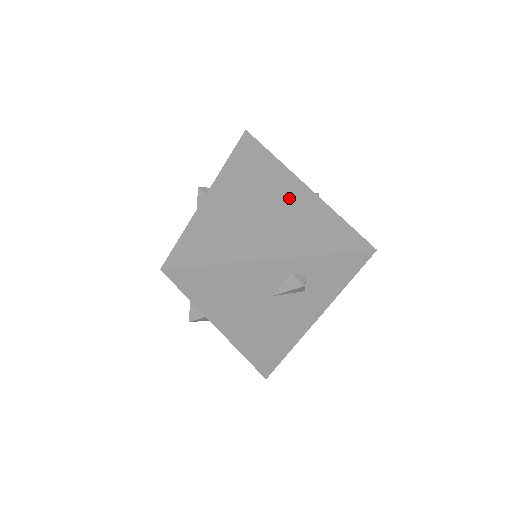
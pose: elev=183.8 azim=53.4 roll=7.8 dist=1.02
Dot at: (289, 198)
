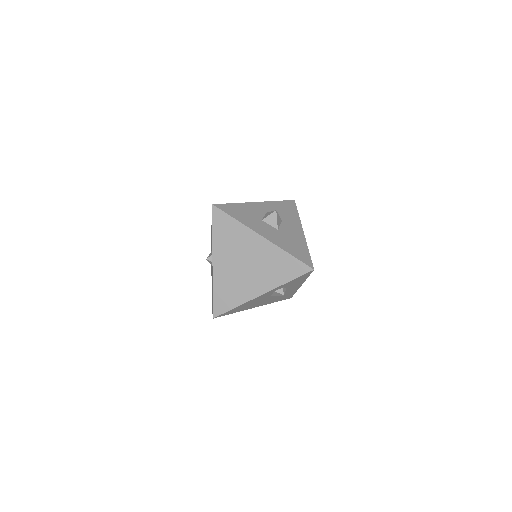
Dot at: (257, 251)
